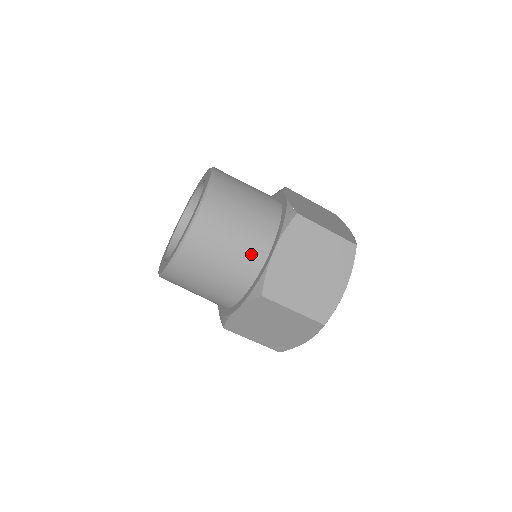
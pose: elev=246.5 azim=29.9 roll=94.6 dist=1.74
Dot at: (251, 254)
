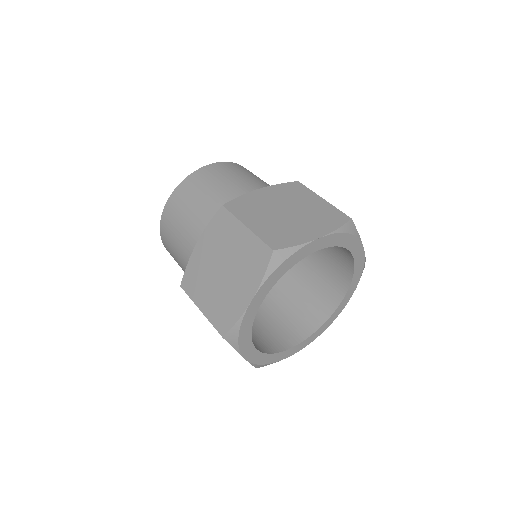
Dot at: (191, 244)
